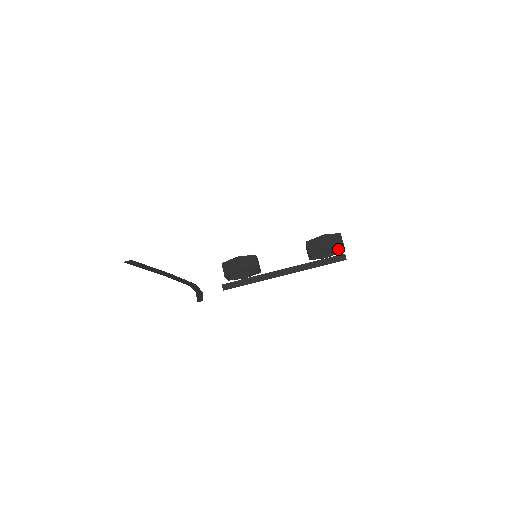
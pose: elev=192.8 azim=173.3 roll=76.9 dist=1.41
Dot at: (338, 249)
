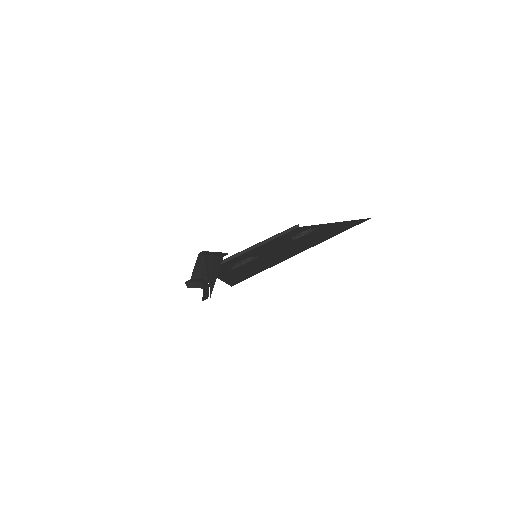
Dot at: occluded
